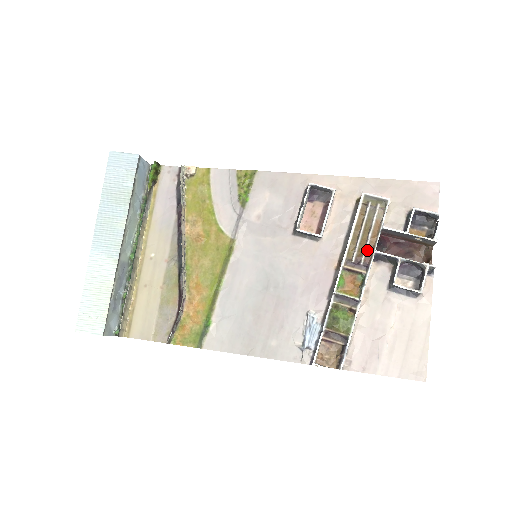
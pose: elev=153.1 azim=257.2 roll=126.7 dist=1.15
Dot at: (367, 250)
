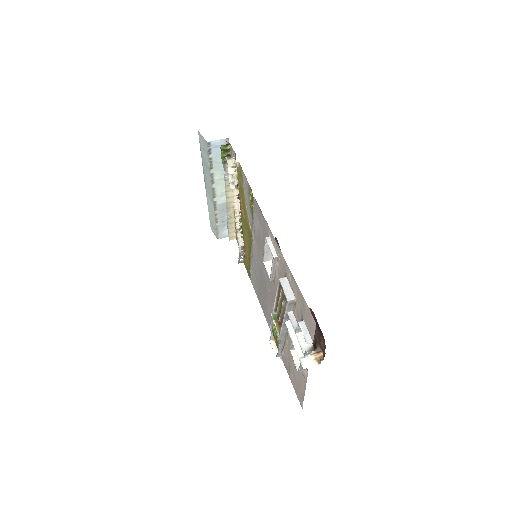
Dot at: (281, 317)
